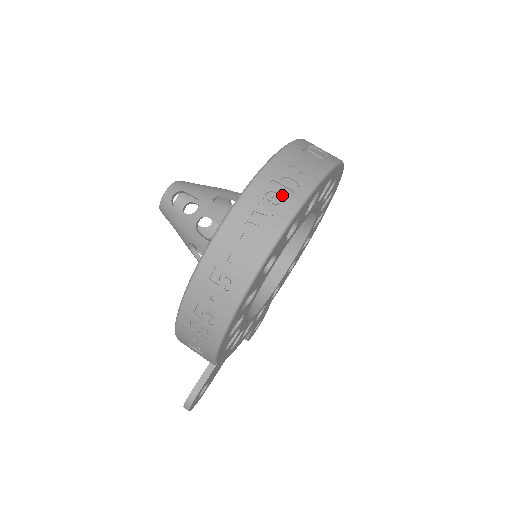
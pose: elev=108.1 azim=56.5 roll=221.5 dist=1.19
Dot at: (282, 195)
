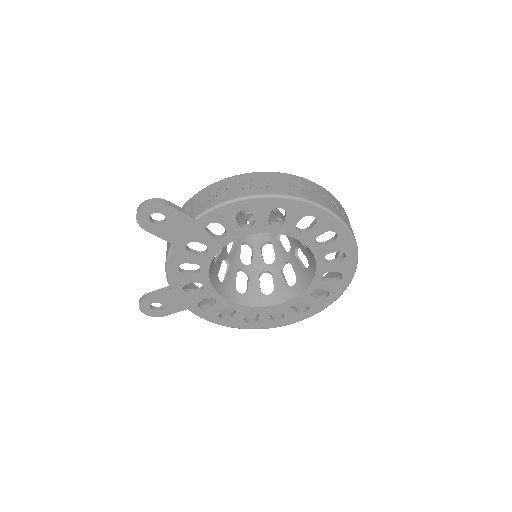
Dot at: occluded
